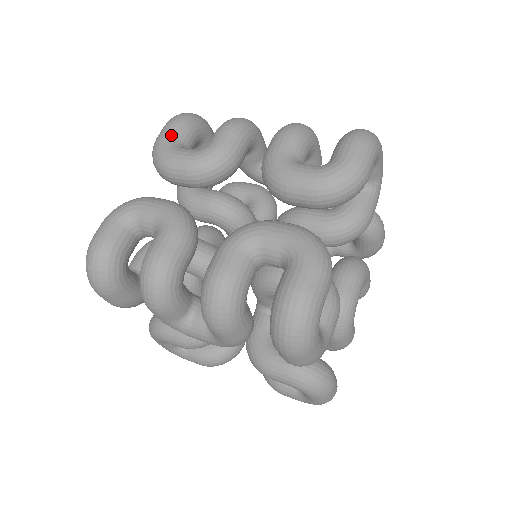
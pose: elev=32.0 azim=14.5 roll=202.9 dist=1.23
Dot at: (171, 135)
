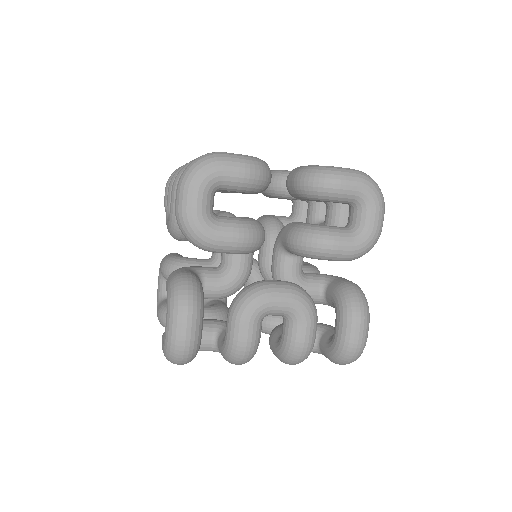
Dot at: occluded
